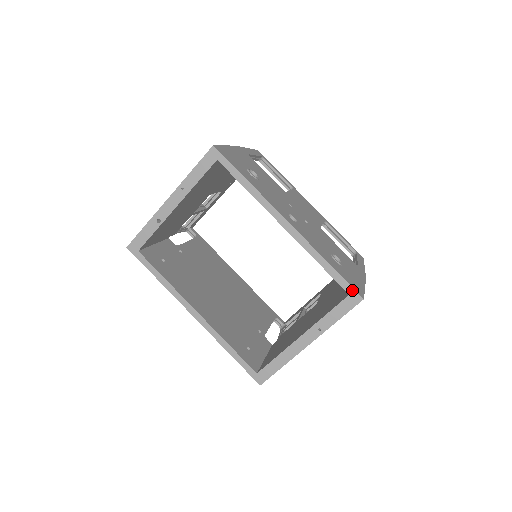
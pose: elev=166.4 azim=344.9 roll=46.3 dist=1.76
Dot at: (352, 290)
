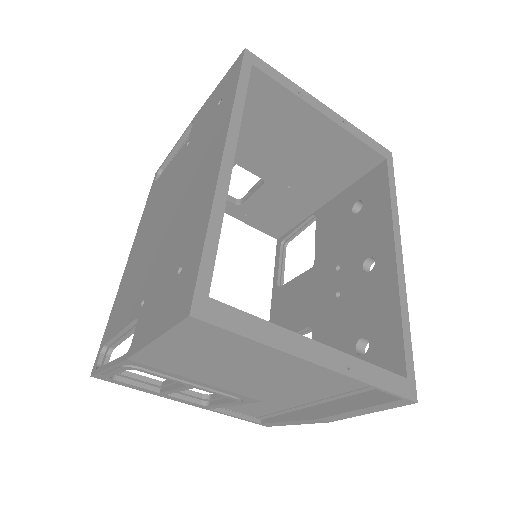
Dot at: (413, 378)
